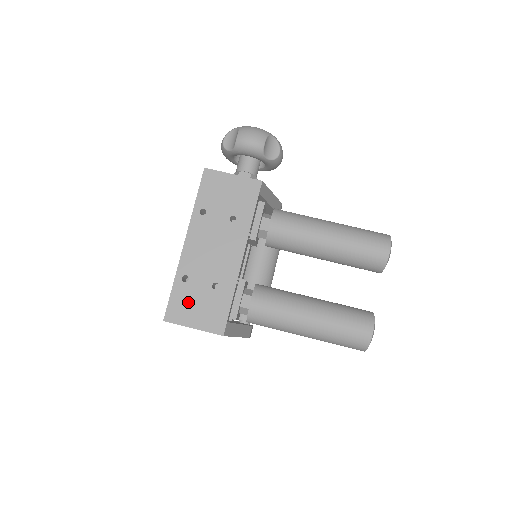
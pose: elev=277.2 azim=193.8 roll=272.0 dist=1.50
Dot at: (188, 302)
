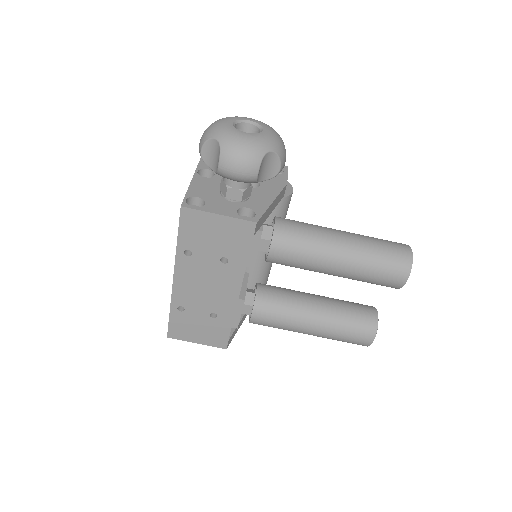
Dot at: (188, 326)
